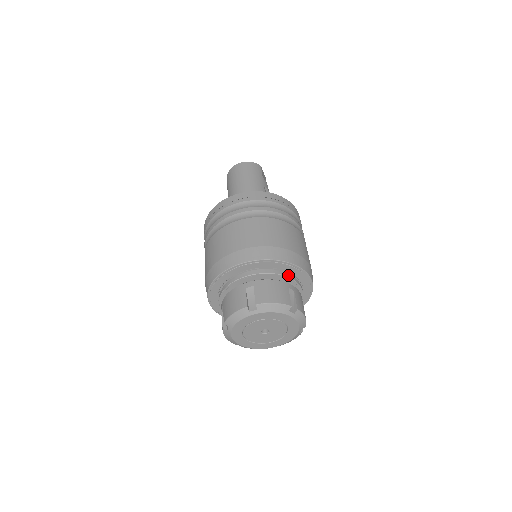
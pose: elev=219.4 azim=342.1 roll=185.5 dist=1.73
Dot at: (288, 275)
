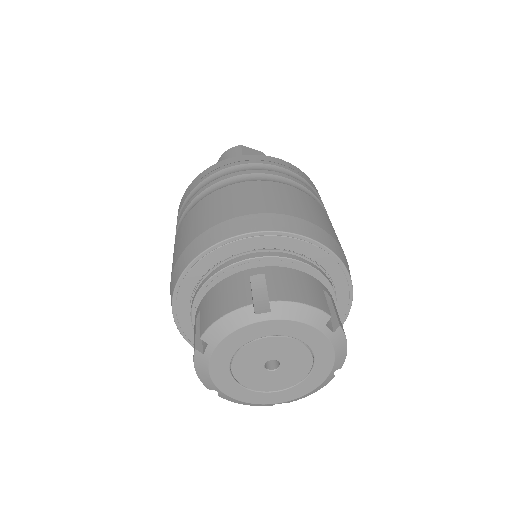
Dot at: (247, 256)
